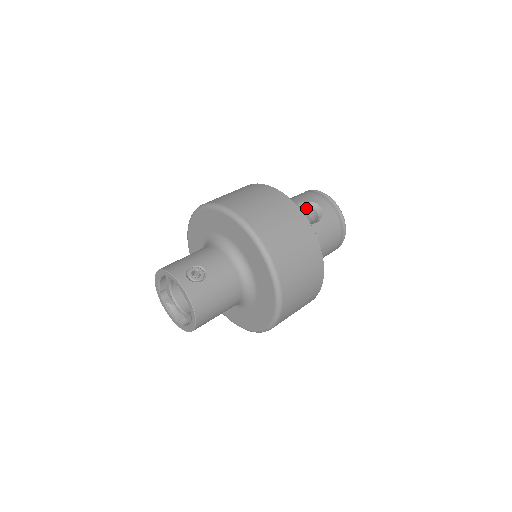
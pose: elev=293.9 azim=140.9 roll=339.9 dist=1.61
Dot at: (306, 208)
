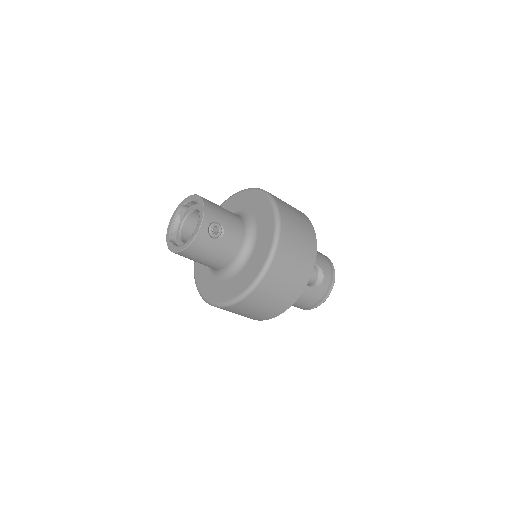
Dot at: (315, 270)
